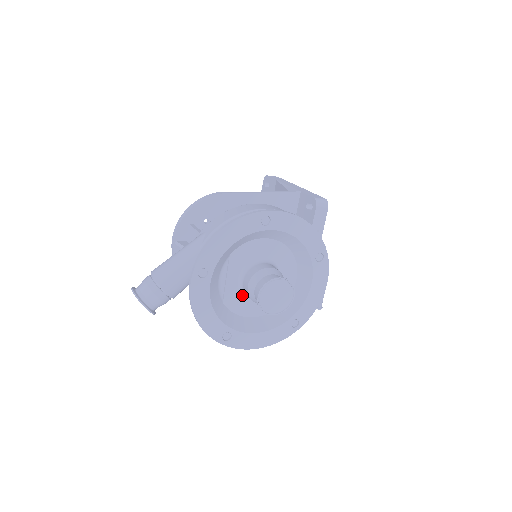
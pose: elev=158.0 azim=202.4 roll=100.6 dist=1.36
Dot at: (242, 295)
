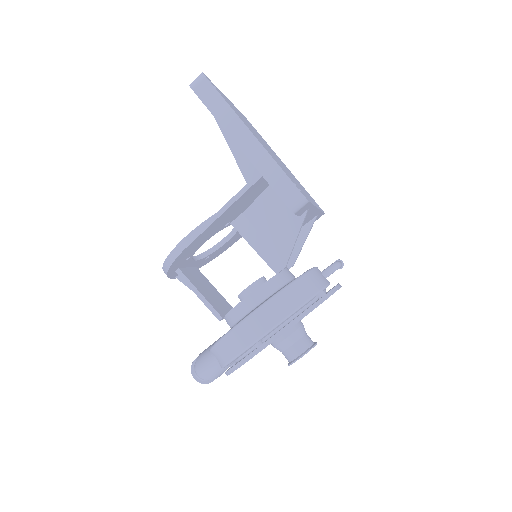
Dot at: occluded
